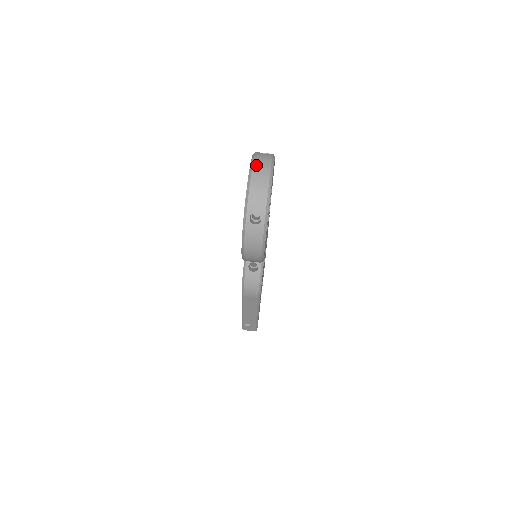
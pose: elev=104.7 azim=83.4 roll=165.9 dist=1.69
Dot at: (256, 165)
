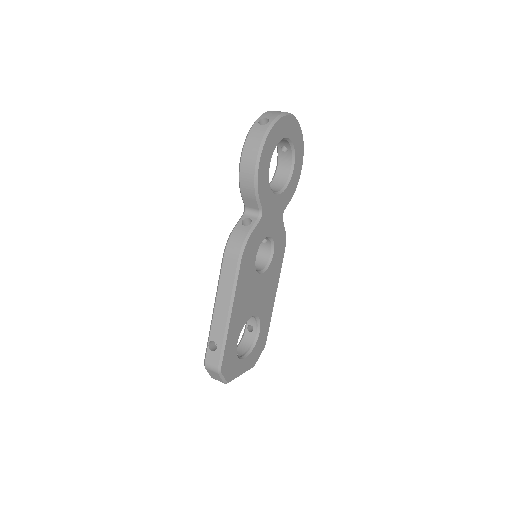
Dot at: occluded
